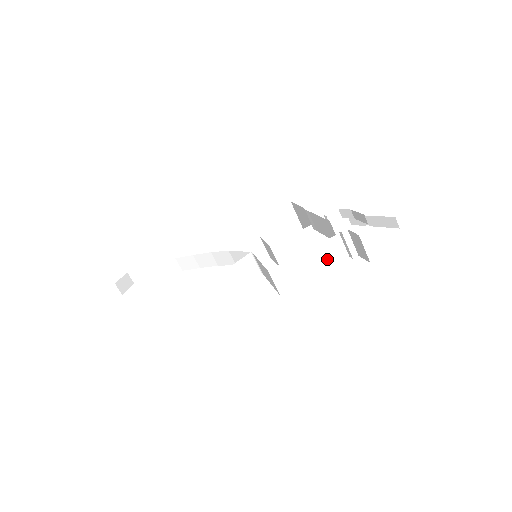
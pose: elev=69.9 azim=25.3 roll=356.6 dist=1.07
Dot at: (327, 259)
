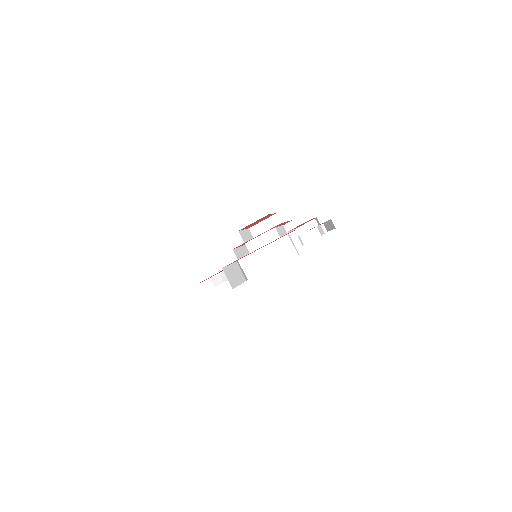
Dot at: (282, 253)
